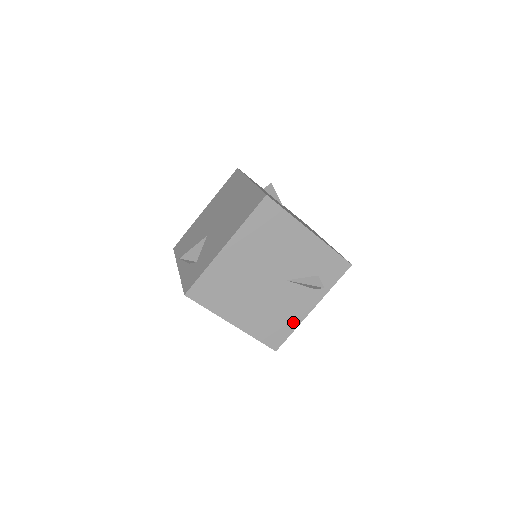
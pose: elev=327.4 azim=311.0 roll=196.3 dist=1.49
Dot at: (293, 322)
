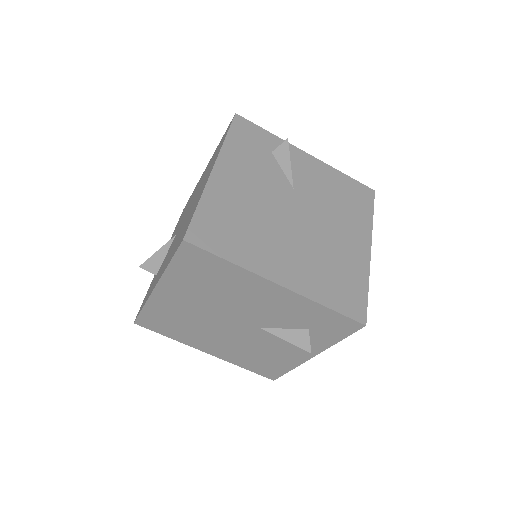
Dot at: (287, 363)
